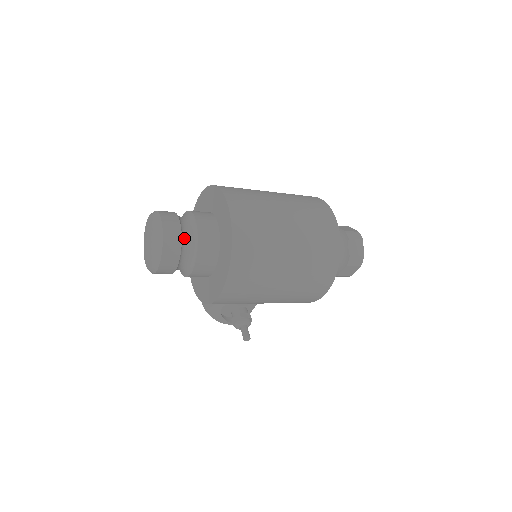
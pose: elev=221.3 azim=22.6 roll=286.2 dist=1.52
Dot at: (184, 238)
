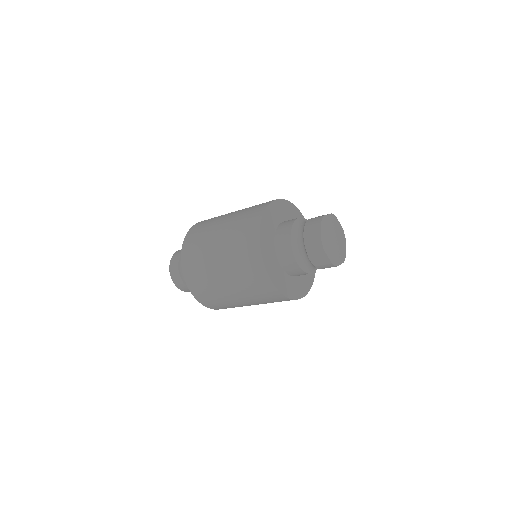
Dot at: occluded
